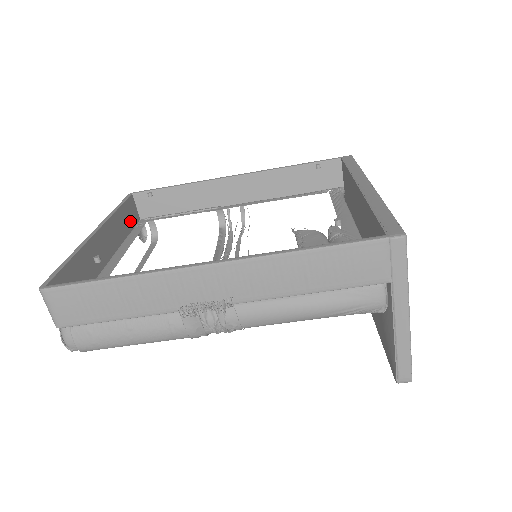
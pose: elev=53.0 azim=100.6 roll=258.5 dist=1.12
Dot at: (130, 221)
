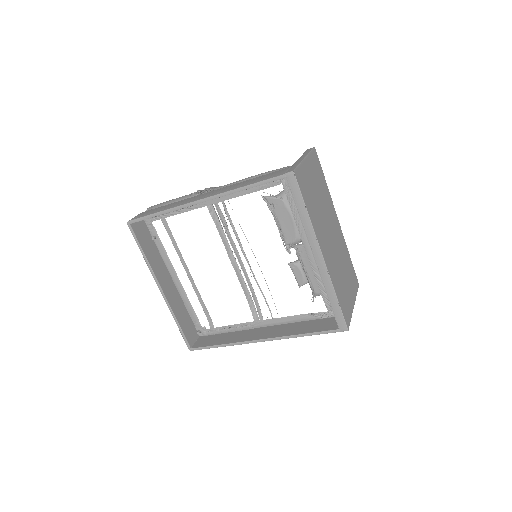
Dot at: (147, 237)
